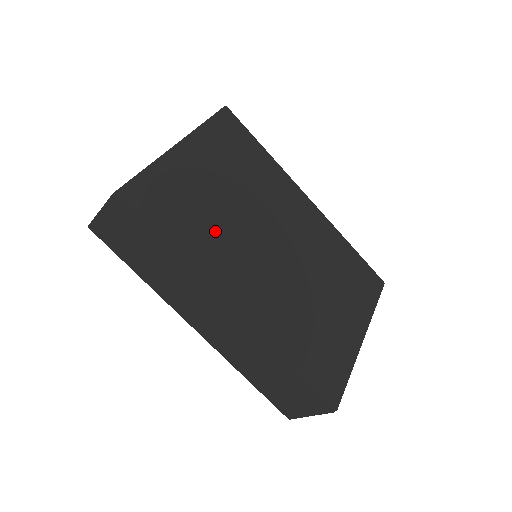
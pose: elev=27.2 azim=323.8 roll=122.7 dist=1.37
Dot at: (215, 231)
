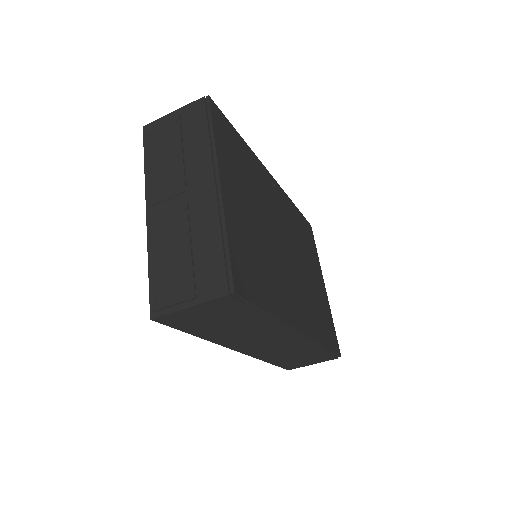
Dot at: (271, 270)
